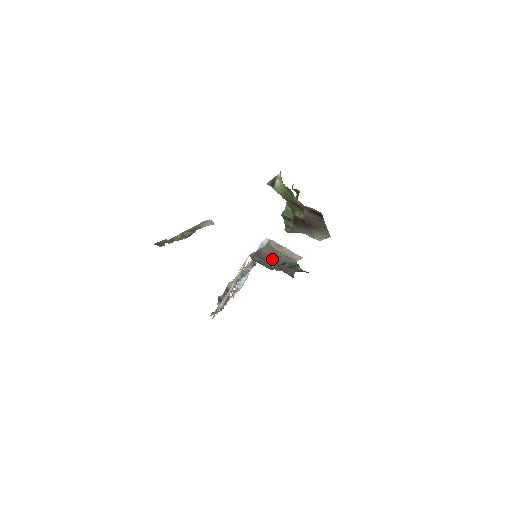
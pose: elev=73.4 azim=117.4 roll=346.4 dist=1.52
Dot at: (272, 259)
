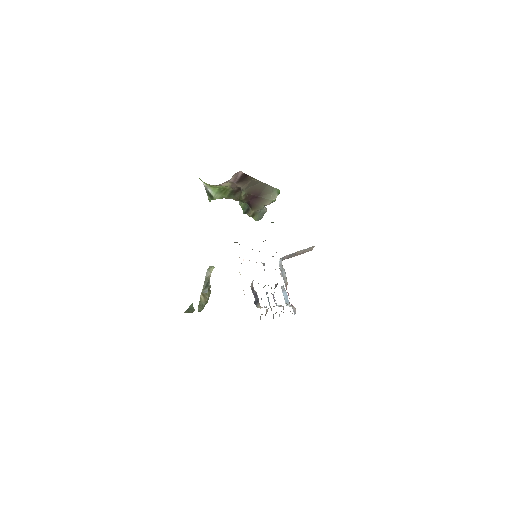
Dot at: occluded
